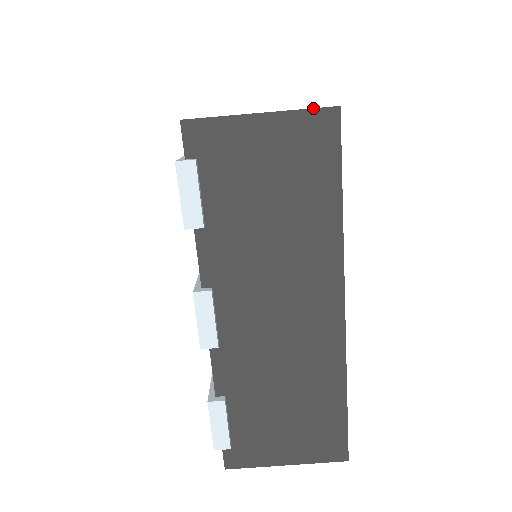
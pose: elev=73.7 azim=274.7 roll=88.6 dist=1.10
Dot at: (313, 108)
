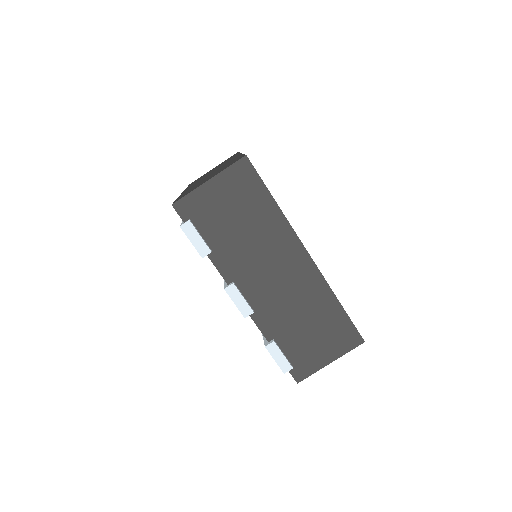
Dot at: (233, 163)
